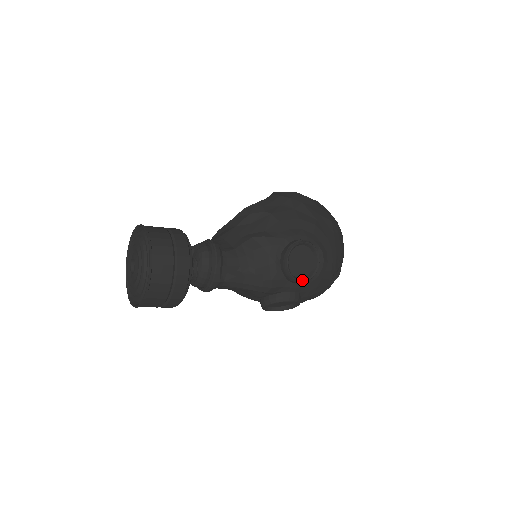
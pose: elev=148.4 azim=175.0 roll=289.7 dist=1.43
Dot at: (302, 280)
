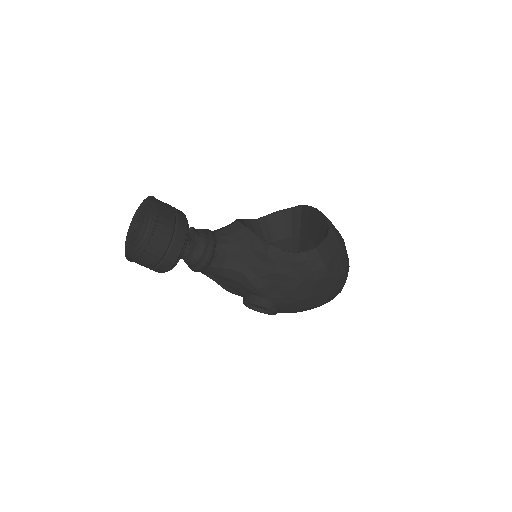
Dot at: occluded
